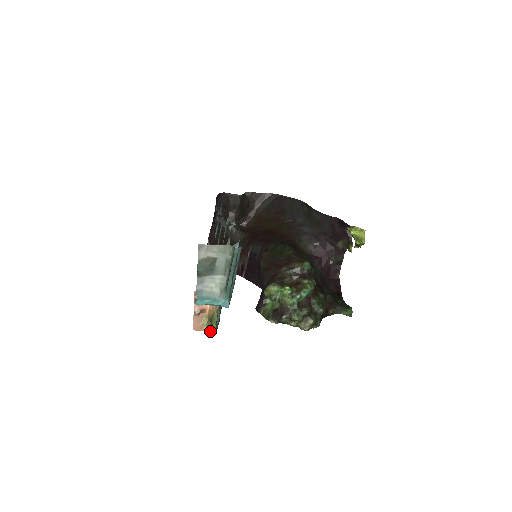
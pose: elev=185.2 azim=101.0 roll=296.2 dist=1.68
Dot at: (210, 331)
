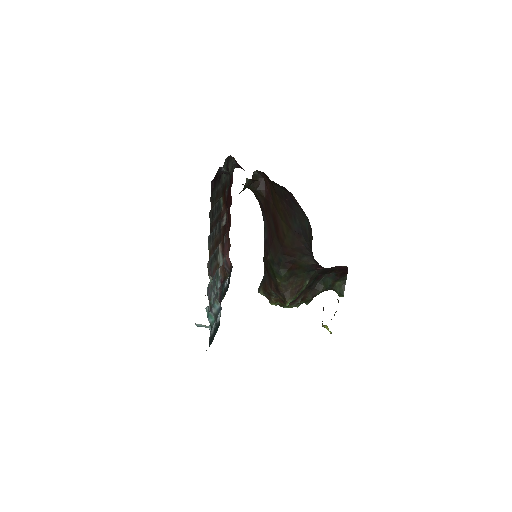
Dot at: occluded
